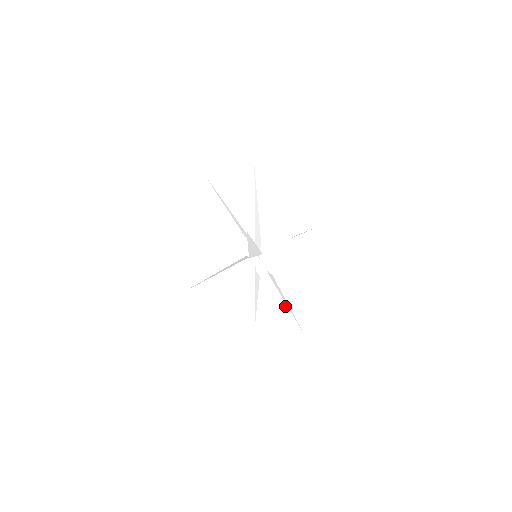
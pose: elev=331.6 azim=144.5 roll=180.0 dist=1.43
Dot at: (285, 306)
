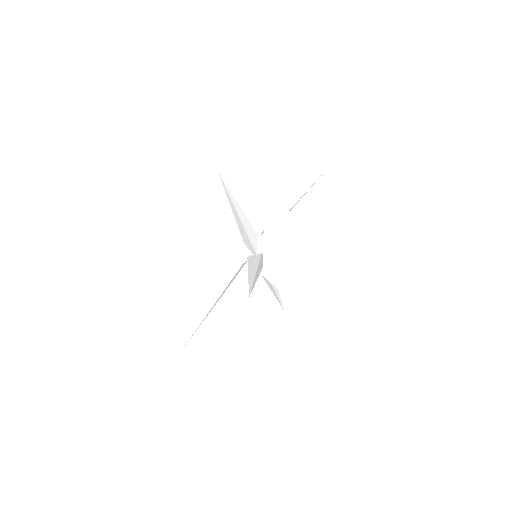
Dot at: (302, 306)
